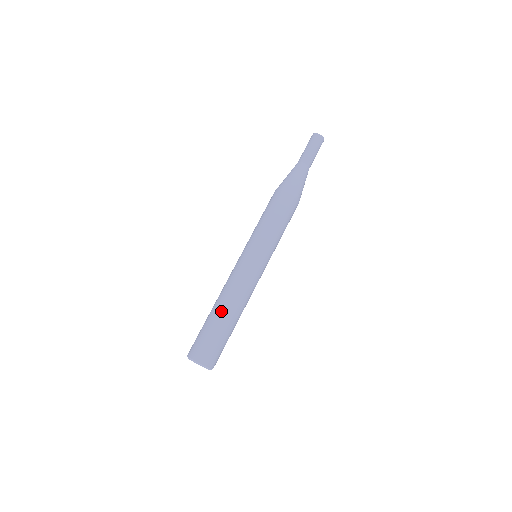
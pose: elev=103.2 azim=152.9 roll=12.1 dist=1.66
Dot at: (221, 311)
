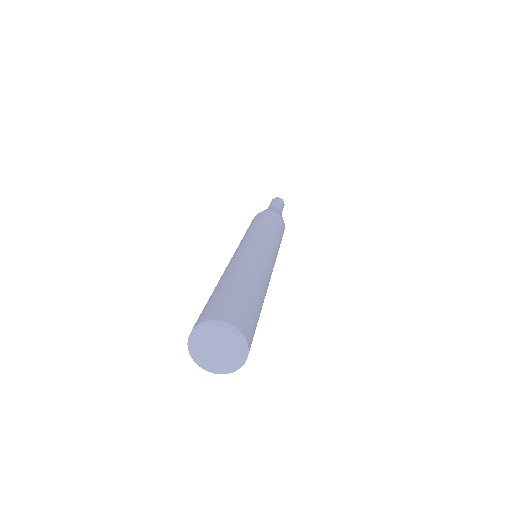
Dot at: (252, 279)
